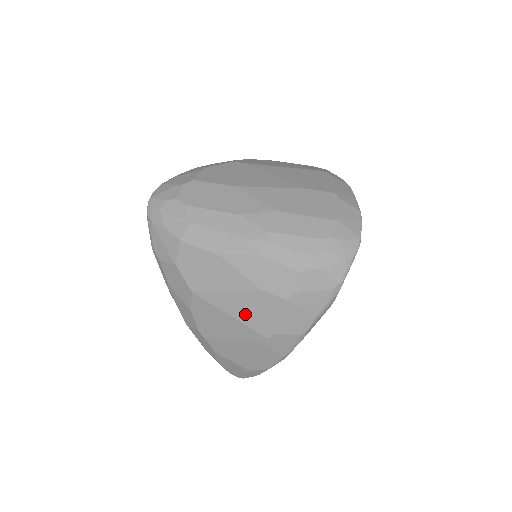
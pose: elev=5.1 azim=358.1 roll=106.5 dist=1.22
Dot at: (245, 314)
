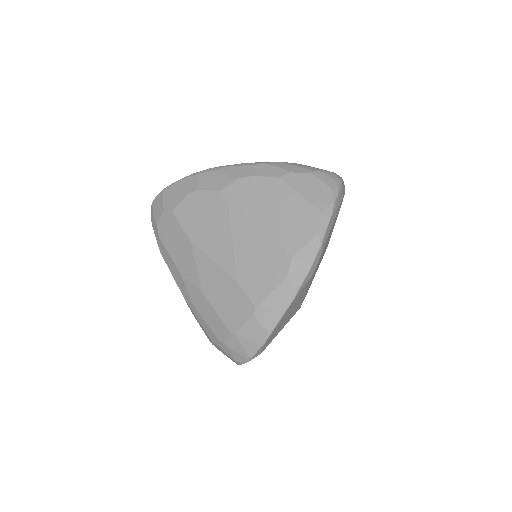
Dot at: occluded
